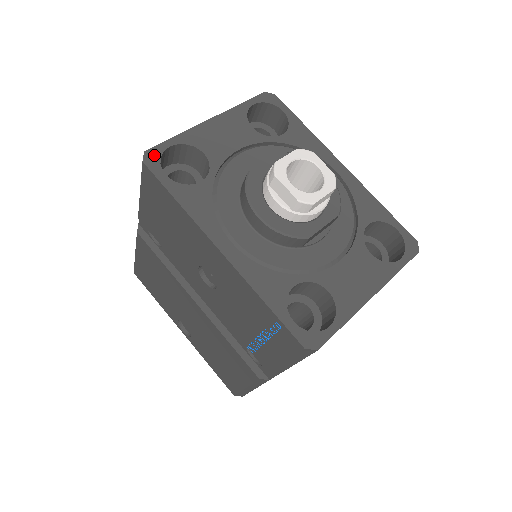
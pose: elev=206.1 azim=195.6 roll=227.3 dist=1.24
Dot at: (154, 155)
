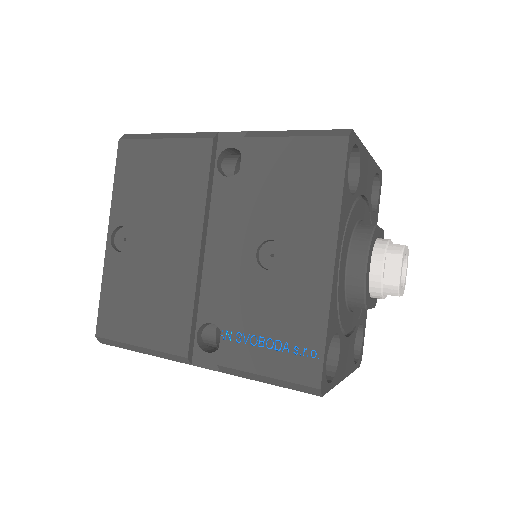
Dot at: (353, 140)
